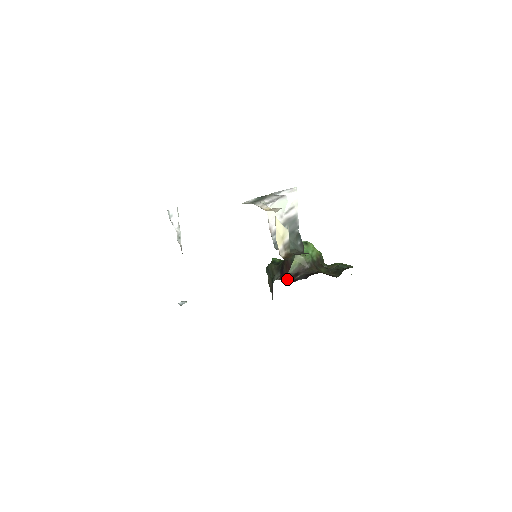
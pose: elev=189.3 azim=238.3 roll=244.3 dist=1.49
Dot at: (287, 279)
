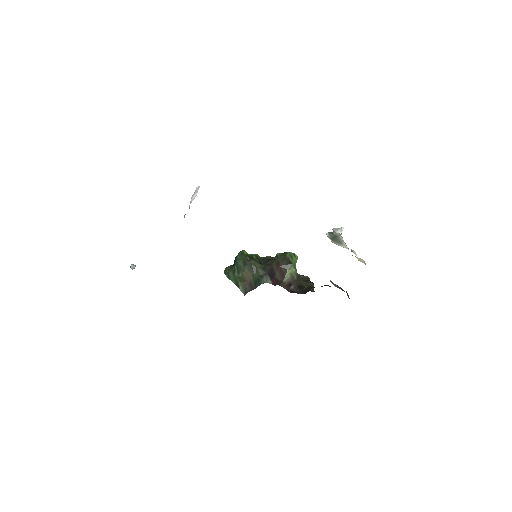
Dot at: (284, 287)
